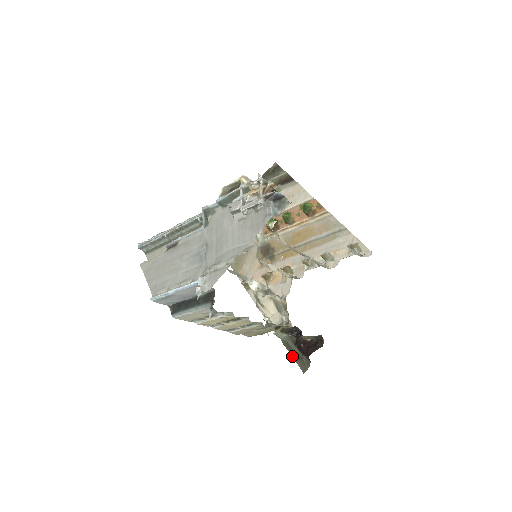
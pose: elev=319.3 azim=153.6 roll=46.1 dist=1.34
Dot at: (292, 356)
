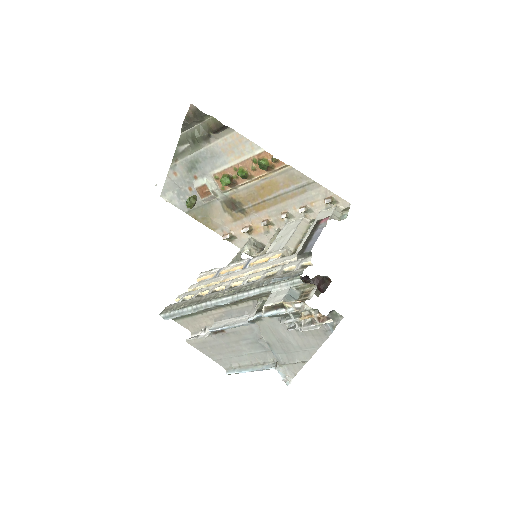
Dot at: occluded
